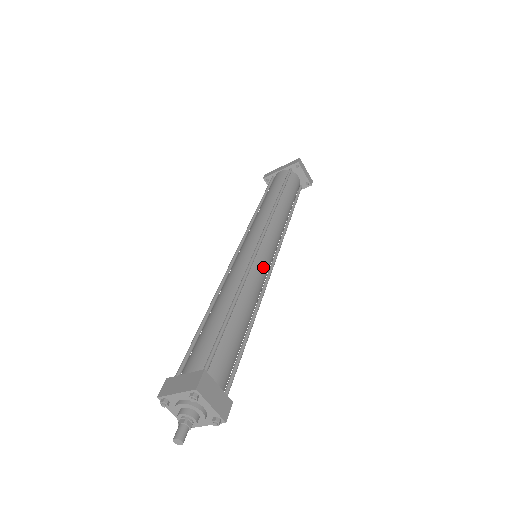
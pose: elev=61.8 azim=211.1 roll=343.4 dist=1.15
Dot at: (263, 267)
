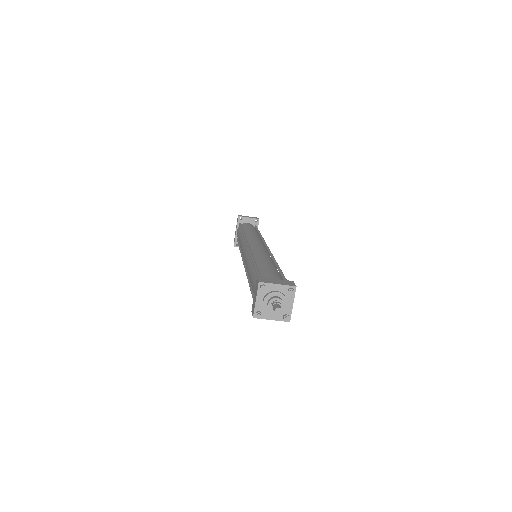
Dot at: (260, 248)
